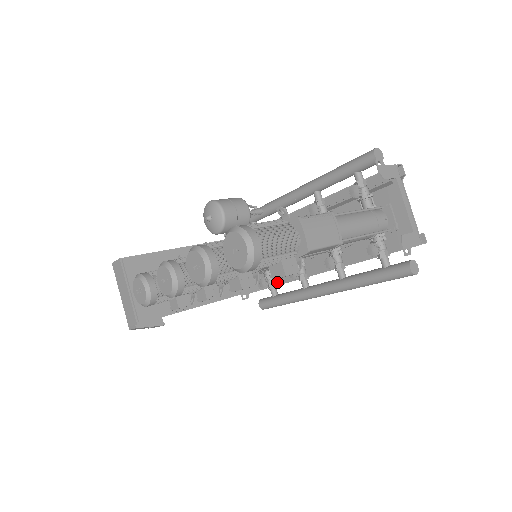
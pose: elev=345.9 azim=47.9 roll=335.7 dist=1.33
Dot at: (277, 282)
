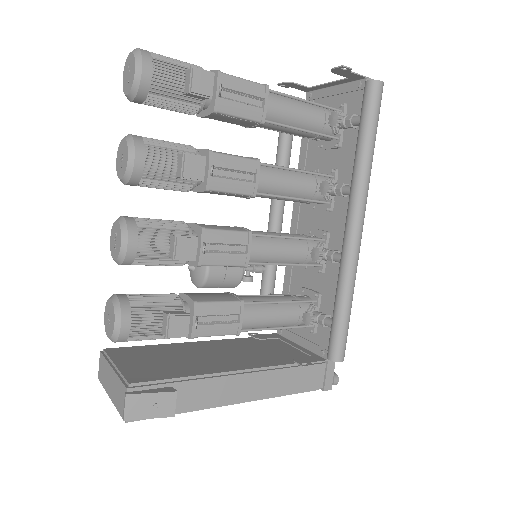
Dot at: occluded
